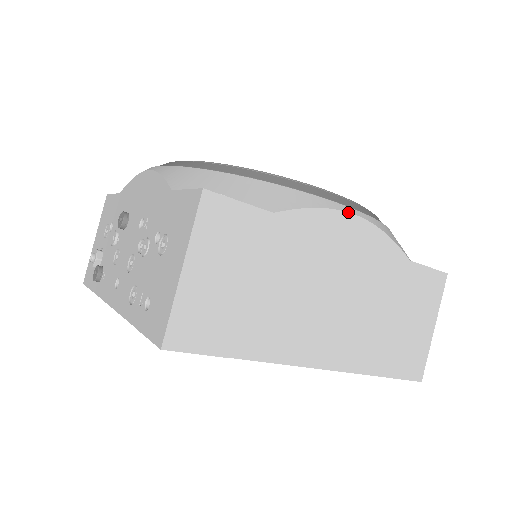
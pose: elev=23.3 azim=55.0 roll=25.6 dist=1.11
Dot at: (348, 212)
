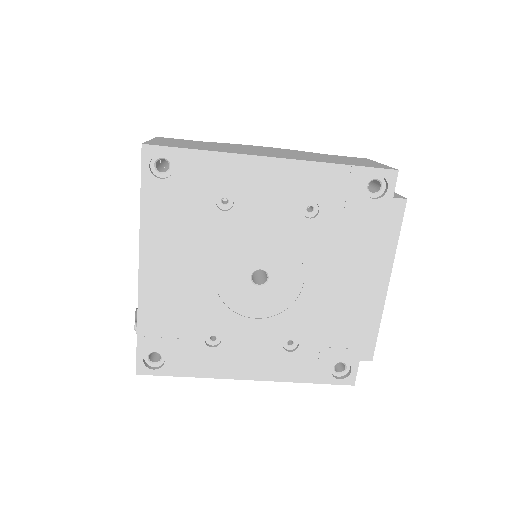
Dot at: occluded
